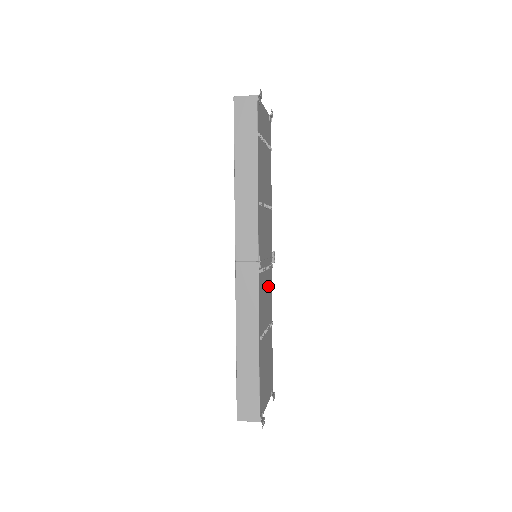
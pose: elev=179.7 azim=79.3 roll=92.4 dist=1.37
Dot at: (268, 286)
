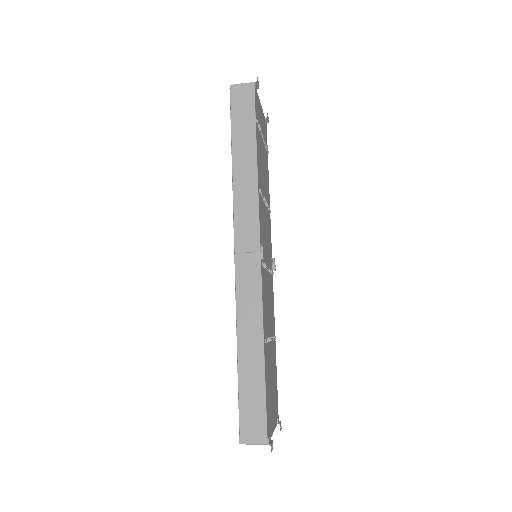
Dot at: (270, 292)
